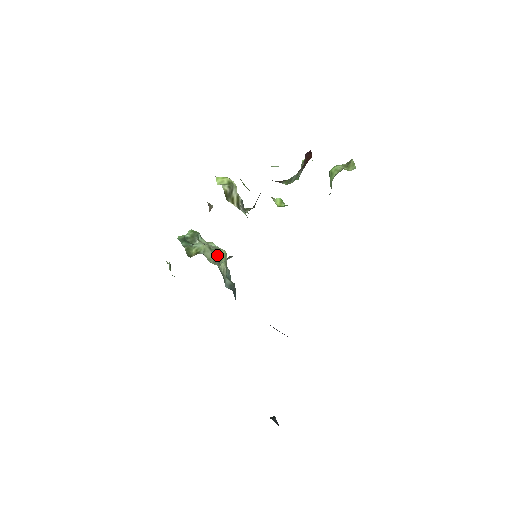
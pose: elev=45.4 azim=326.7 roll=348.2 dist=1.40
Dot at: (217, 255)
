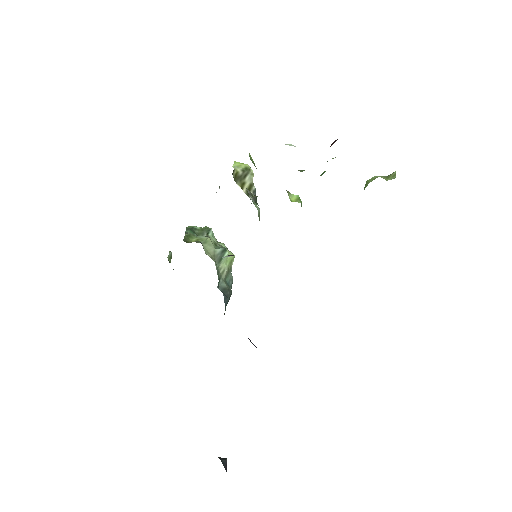
Dot at: (219, 252)
